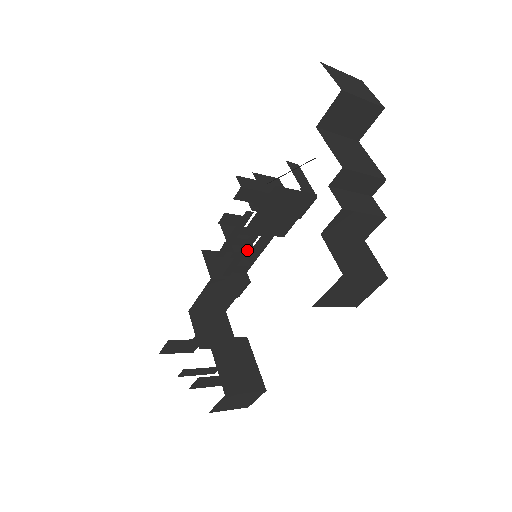
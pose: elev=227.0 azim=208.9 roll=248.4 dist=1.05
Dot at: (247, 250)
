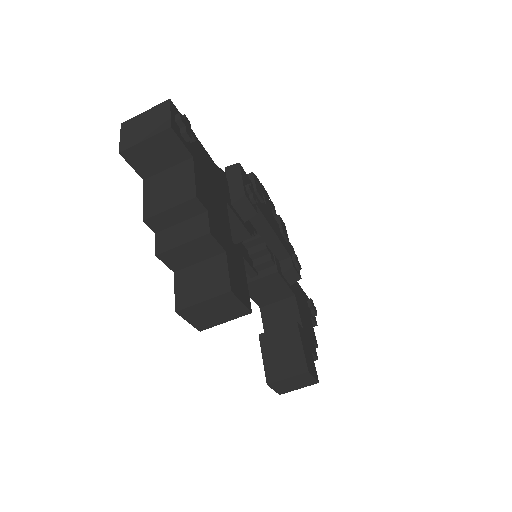
Dot at: occluded
